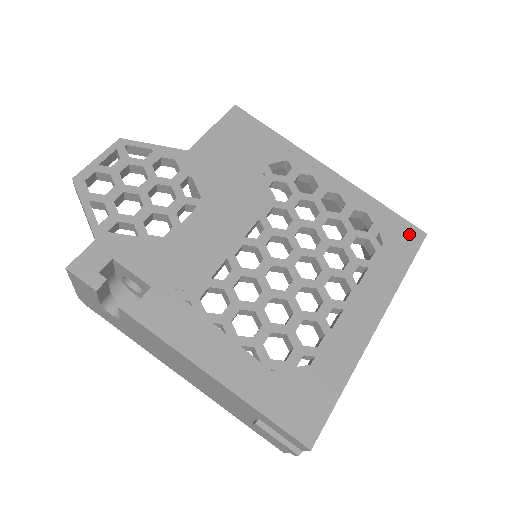
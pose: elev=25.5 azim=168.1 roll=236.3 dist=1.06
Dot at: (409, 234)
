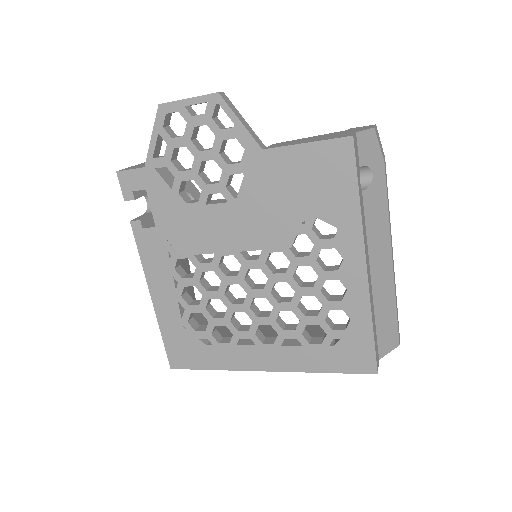
Dot at: (363, 361)
